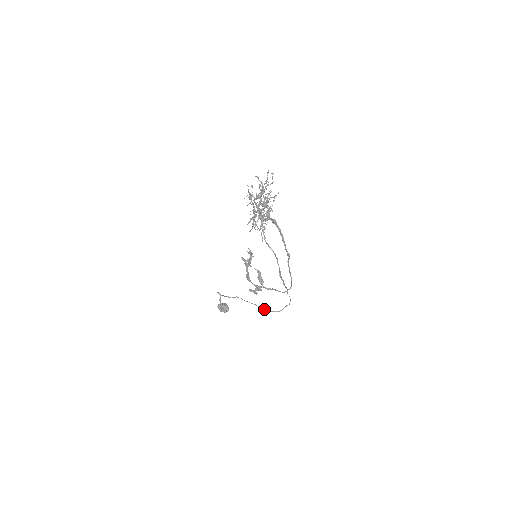
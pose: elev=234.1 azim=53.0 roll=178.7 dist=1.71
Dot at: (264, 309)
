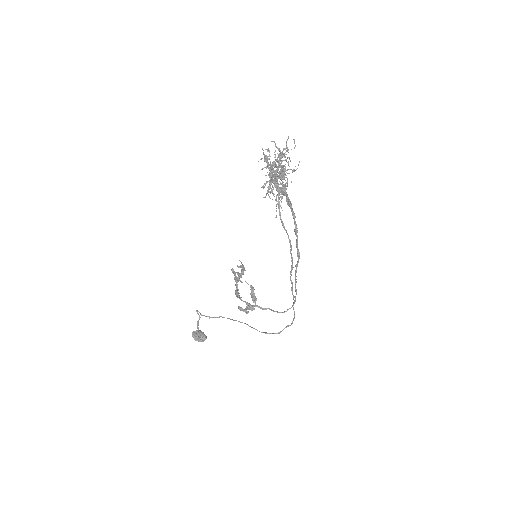
Dot at: (257, 330)
